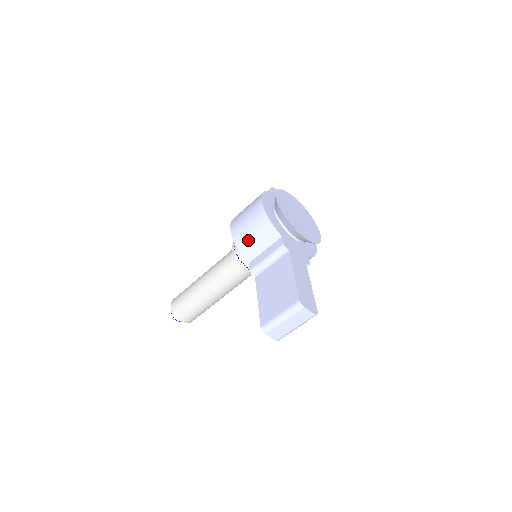
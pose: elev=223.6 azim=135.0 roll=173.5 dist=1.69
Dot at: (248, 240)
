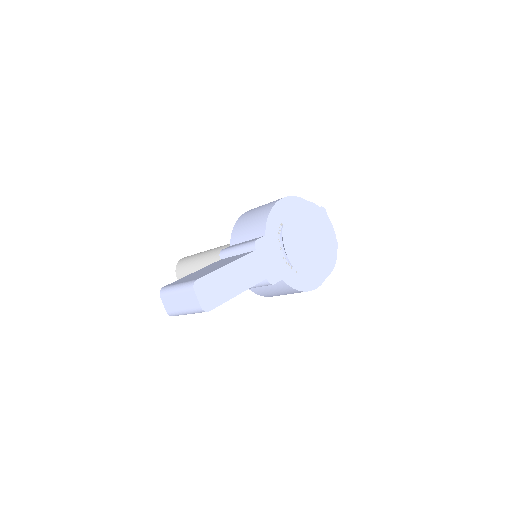
Dot at: (244, 223)
